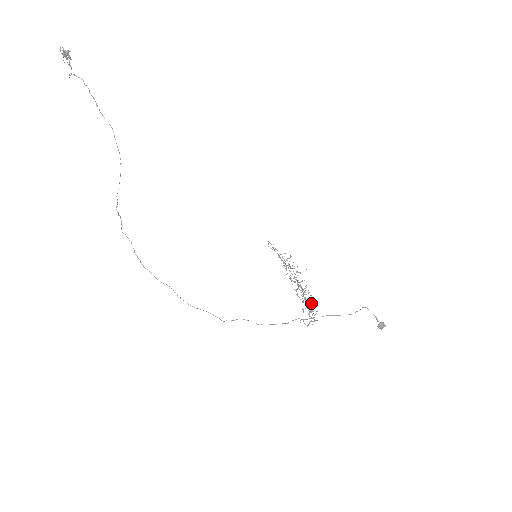
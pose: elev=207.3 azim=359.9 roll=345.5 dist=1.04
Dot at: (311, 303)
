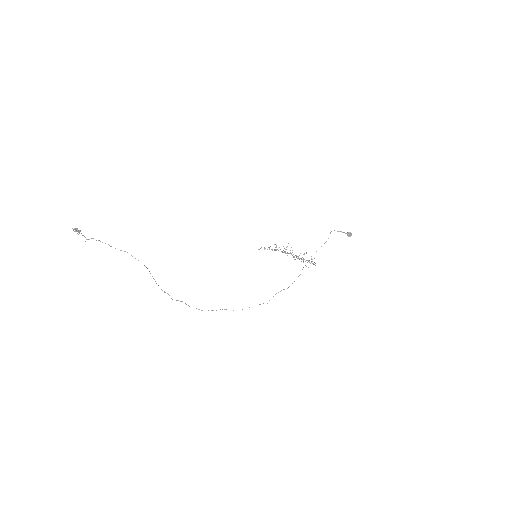
Dot at: occluded
